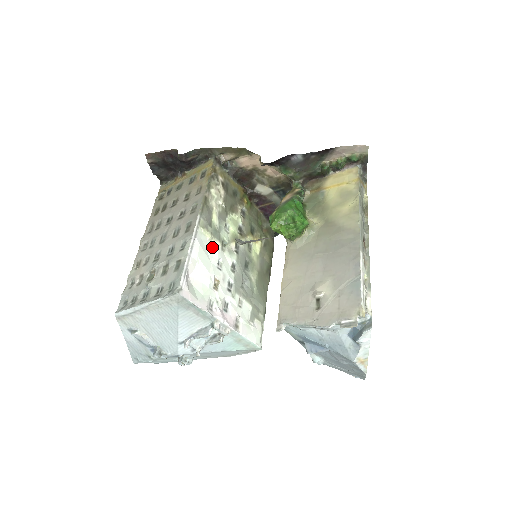
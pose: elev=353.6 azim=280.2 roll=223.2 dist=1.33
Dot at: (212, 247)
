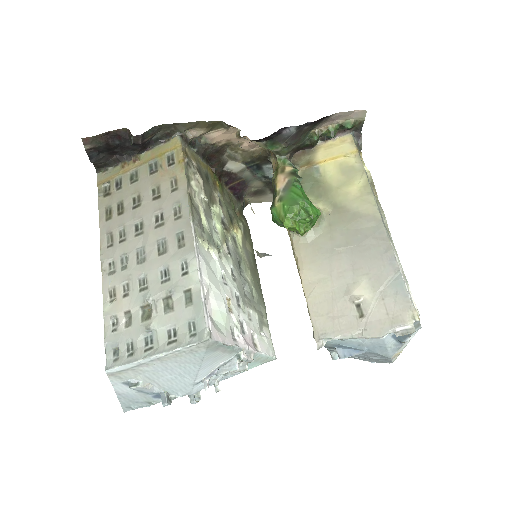
Dot at: (211, 259)
